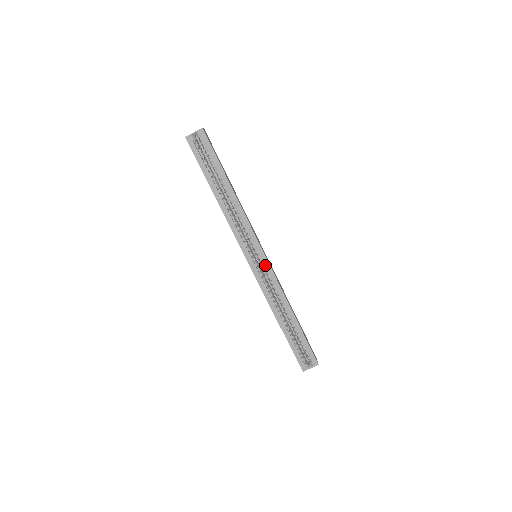
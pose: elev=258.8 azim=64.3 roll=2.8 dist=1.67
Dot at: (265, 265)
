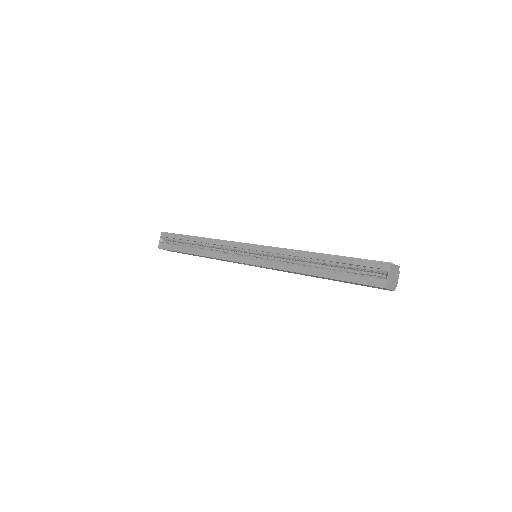
Dot at: (258, 250)
